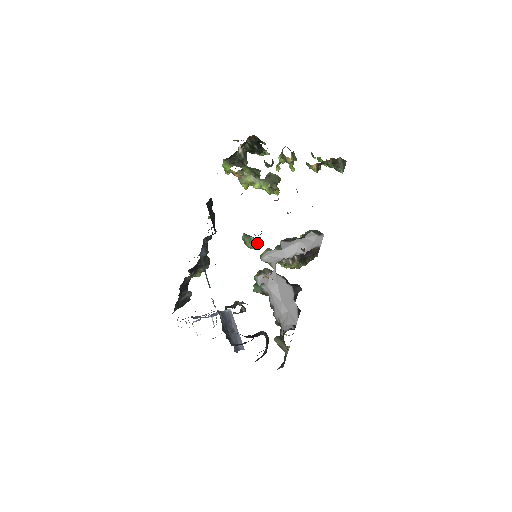
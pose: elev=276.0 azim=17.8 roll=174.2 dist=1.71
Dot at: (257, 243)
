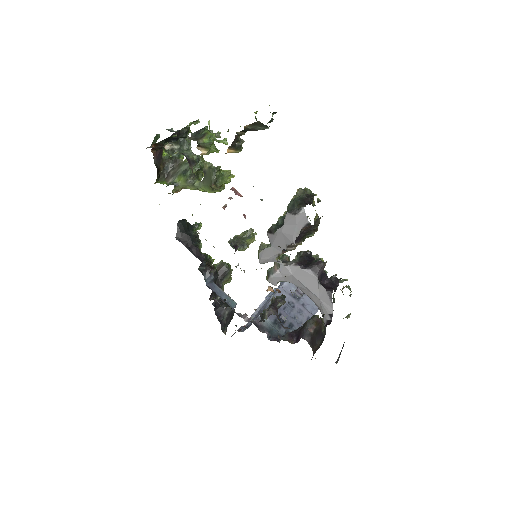
Dot at: (251, 238)
